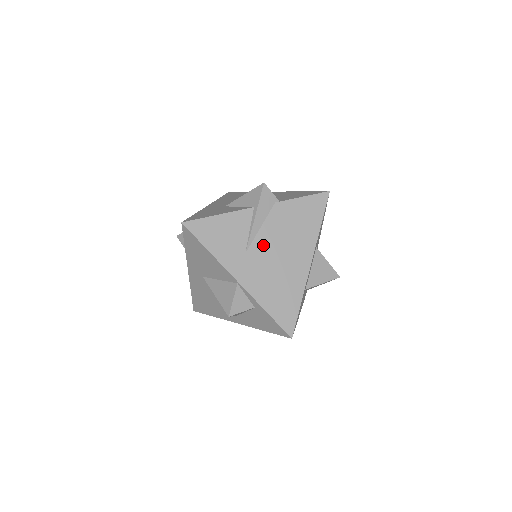
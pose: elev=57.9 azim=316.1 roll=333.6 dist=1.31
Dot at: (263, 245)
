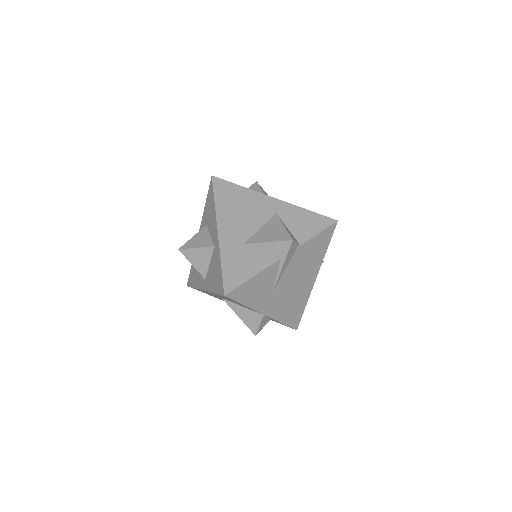
Dot at: (285, 283)
